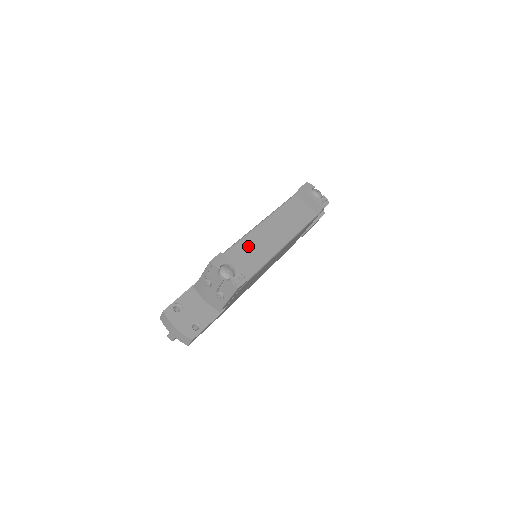
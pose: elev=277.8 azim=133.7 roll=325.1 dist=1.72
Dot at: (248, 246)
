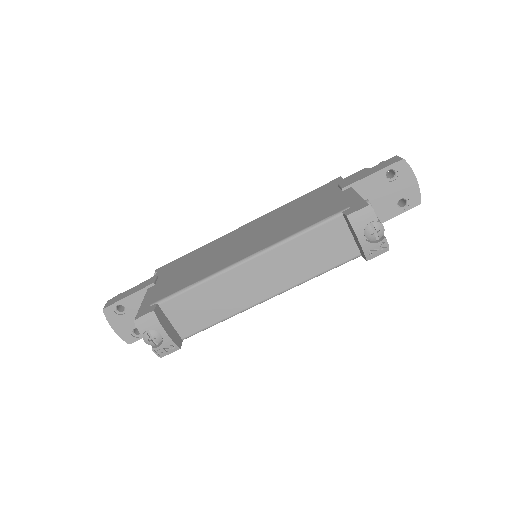
Dot at: (209, 294)
